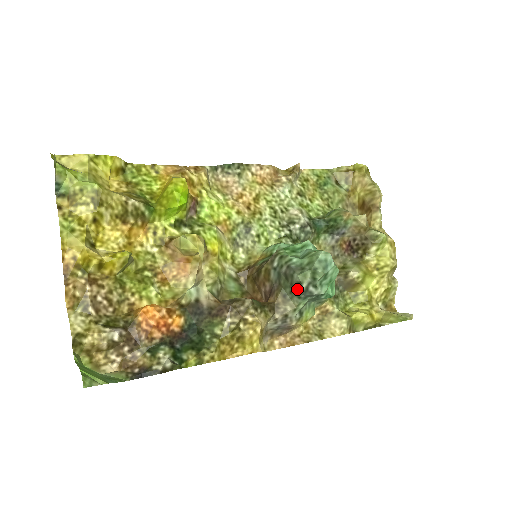
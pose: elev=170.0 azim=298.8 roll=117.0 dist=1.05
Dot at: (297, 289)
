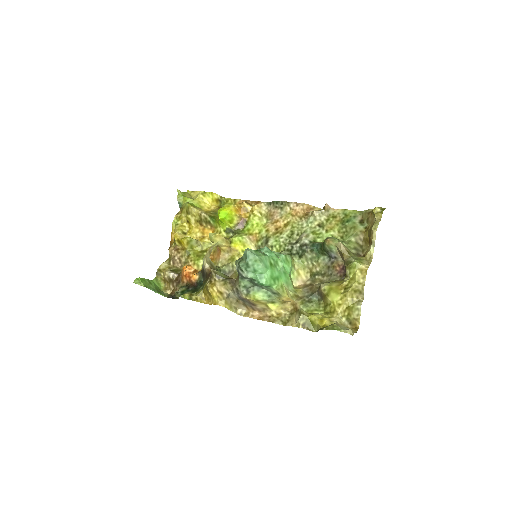
Dot at: occluded
